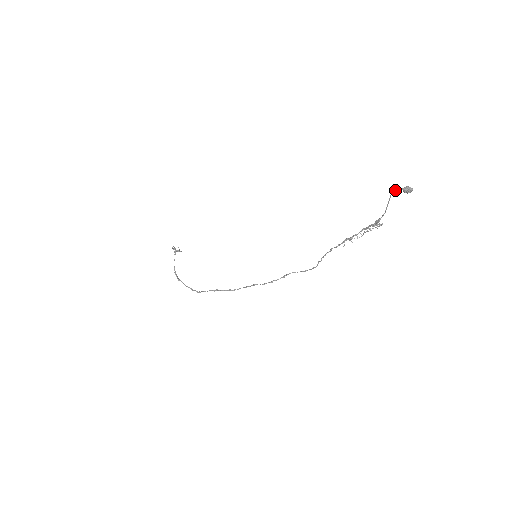
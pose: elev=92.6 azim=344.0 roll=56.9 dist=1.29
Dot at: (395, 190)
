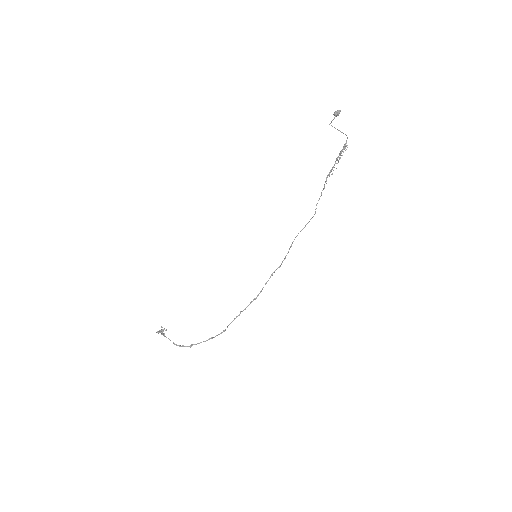
Dot at: (333, 119)
